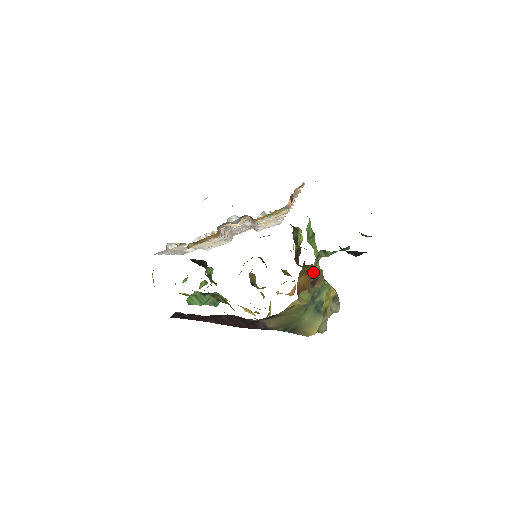
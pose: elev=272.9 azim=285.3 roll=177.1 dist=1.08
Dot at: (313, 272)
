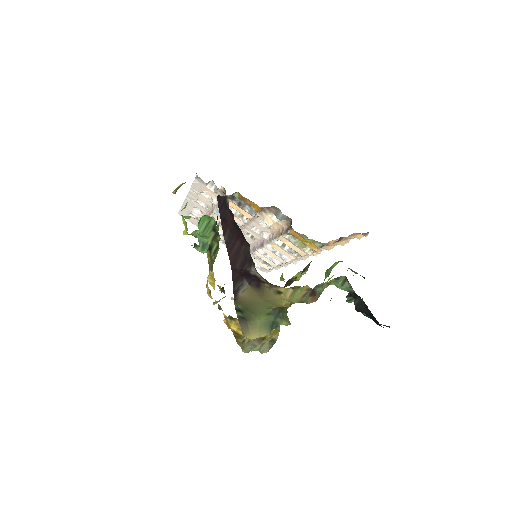
Dot at: (322, 286)
